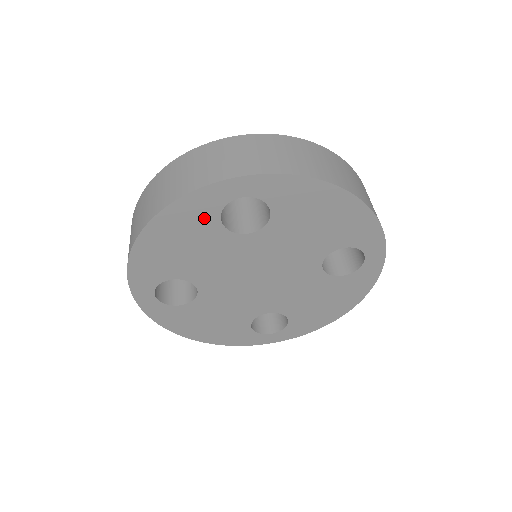
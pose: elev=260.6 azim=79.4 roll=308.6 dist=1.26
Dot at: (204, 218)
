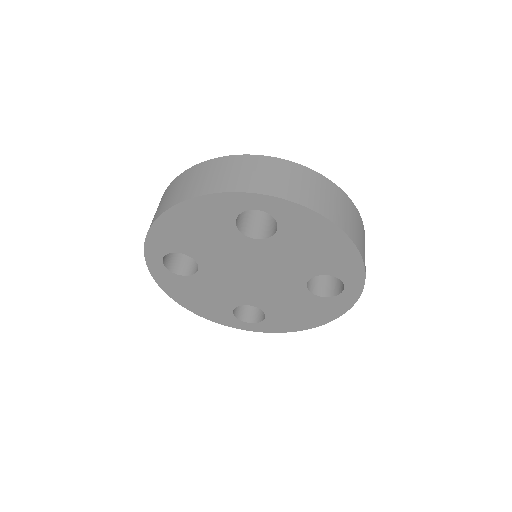
Dot at: (223, 215)
